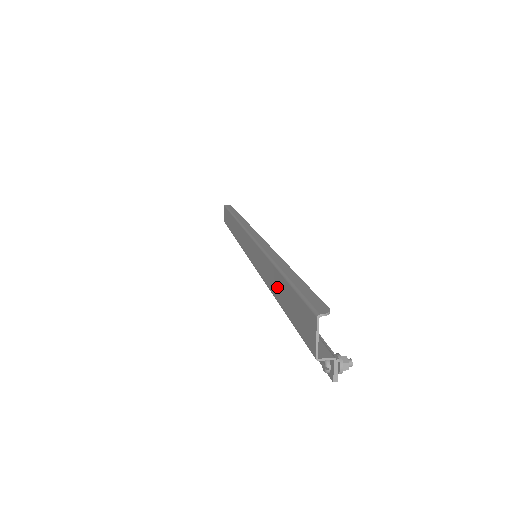
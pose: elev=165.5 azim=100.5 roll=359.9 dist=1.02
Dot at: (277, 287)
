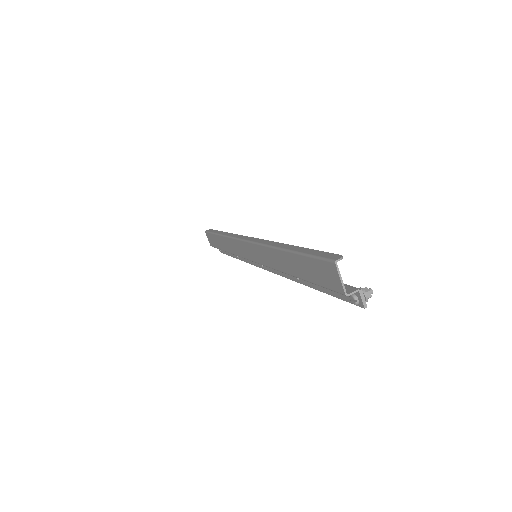
Dot at: (289, 265)
